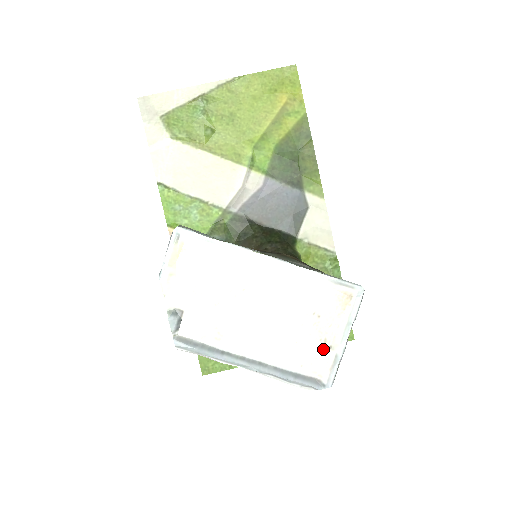
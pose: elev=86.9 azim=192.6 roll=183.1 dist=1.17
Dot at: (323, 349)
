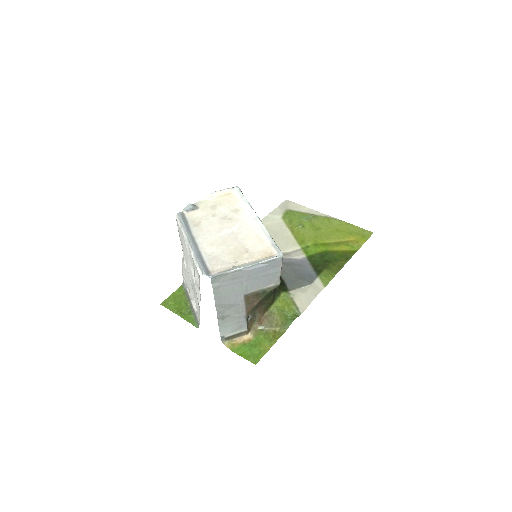
Dot at: (230, 264)
